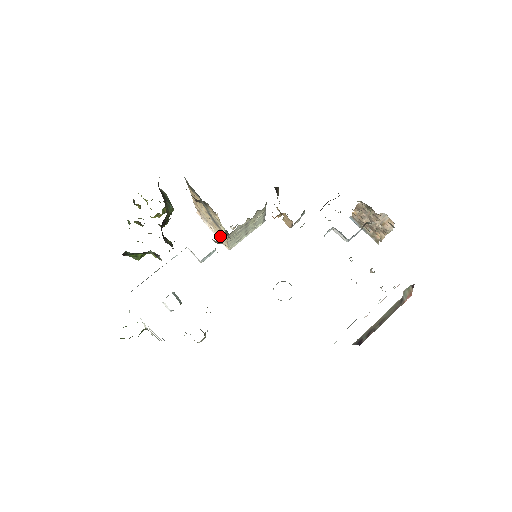
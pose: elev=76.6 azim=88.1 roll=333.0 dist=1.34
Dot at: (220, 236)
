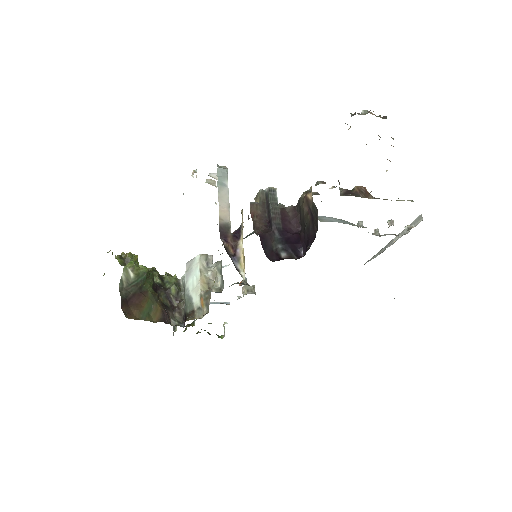
Dot at: occluded
